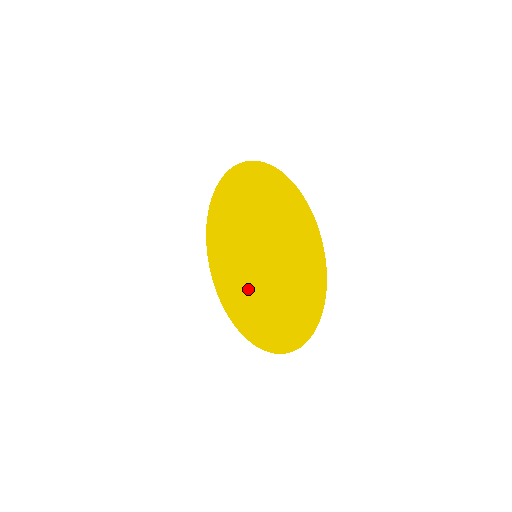
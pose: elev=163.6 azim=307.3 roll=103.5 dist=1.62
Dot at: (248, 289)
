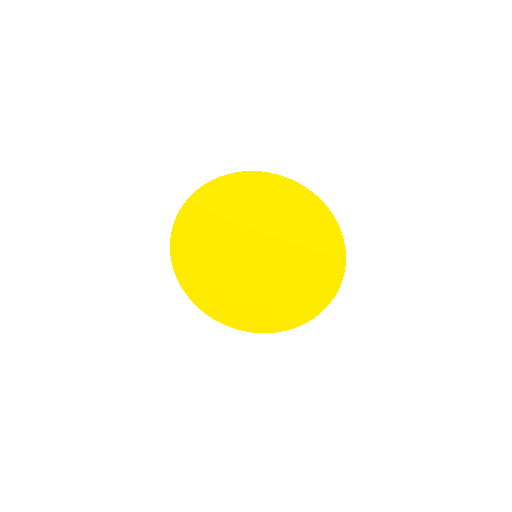
Dot at: (232, 280)
